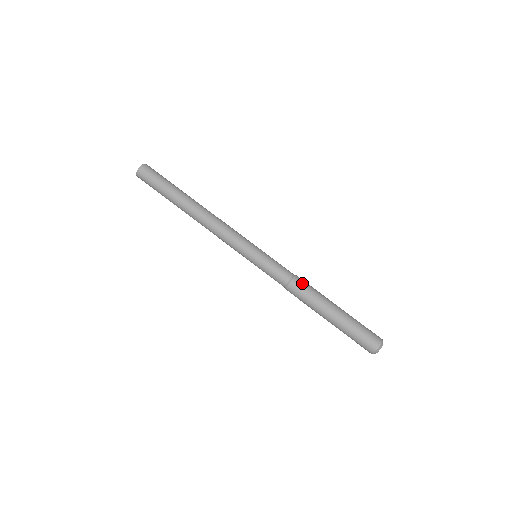
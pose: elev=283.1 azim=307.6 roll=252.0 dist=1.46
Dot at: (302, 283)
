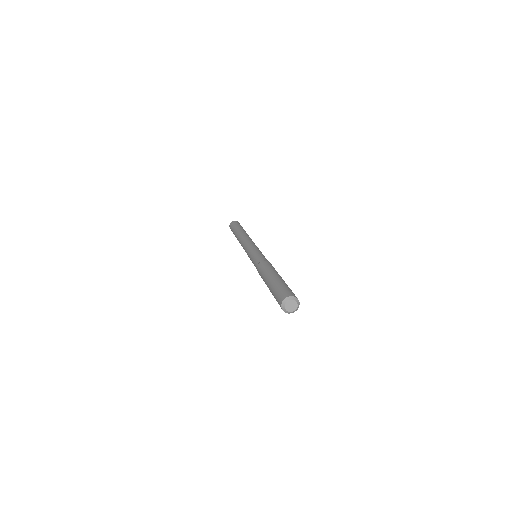
Dot at: (268, 263)
